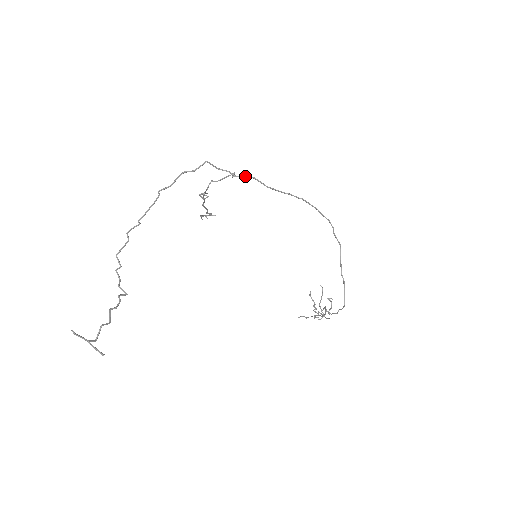
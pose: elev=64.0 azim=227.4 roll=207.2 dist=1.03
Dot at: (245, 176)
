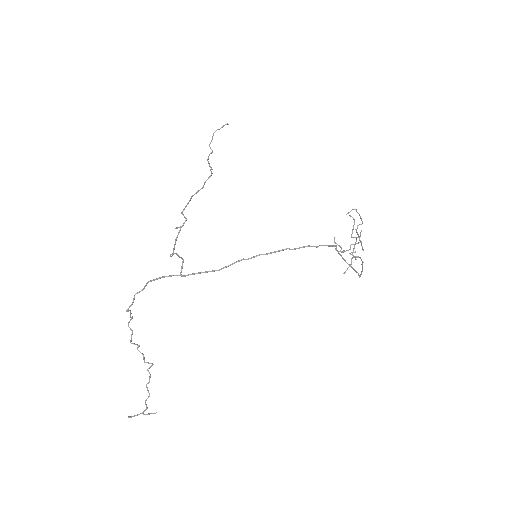
Dot at: (191, 274)
